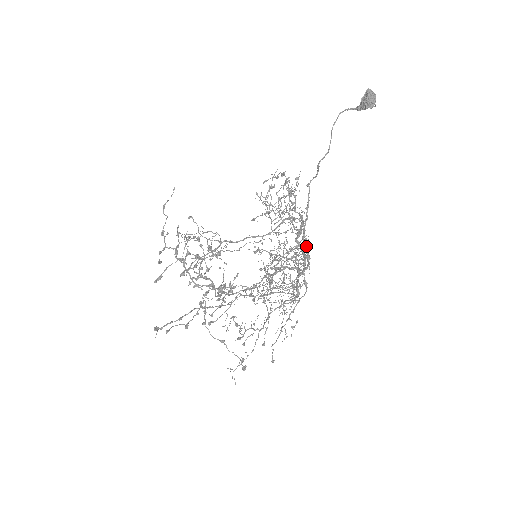
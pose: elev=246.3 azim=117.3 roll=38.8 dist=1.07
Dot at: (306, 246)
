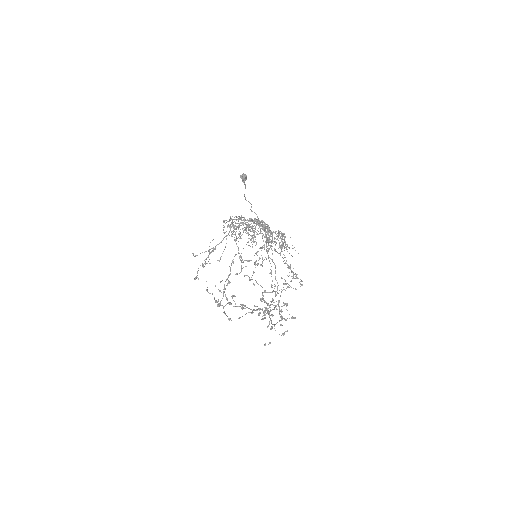
Dot at: occluded
